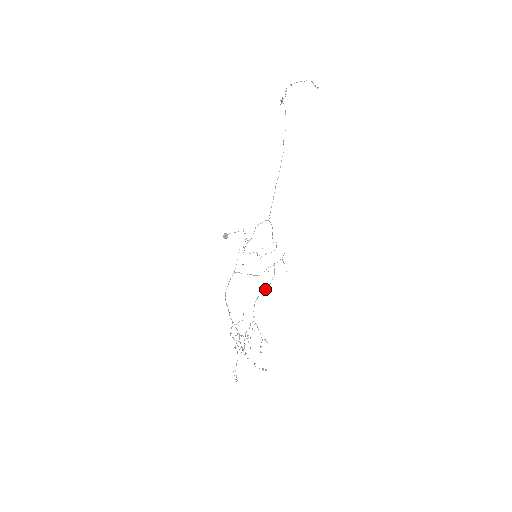
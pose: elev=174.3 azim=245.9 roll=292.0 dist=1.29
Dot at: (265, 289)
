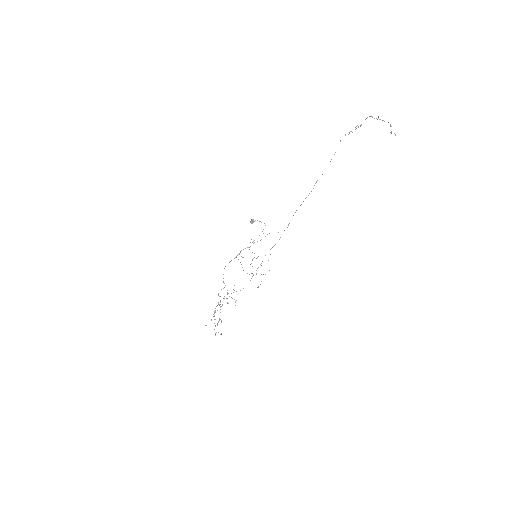
Dot at: occluded
